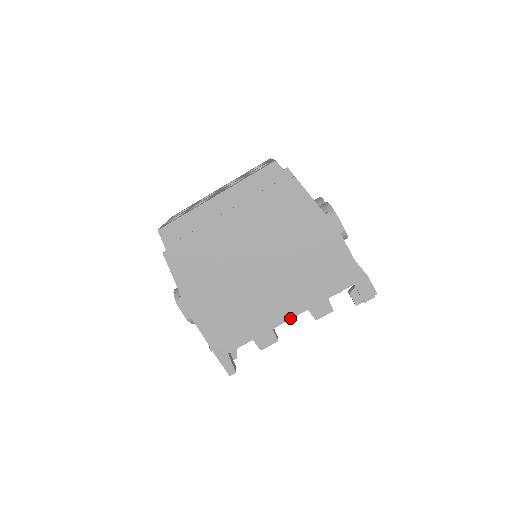
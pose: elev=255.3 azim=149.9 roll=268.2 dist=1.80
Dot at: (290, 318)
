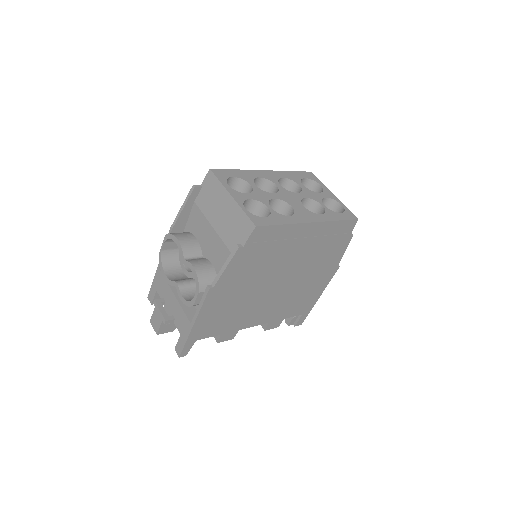
Dot at: (255, 325)
